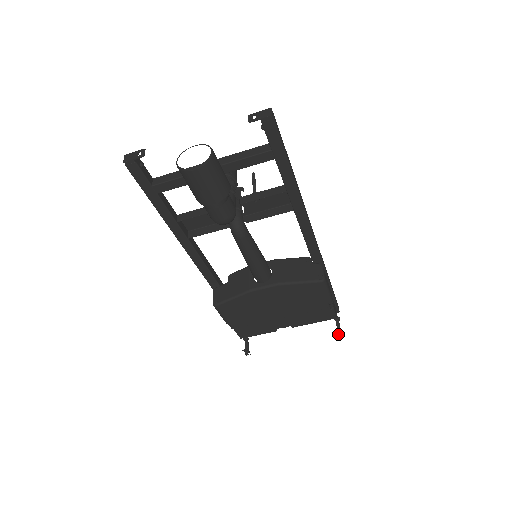
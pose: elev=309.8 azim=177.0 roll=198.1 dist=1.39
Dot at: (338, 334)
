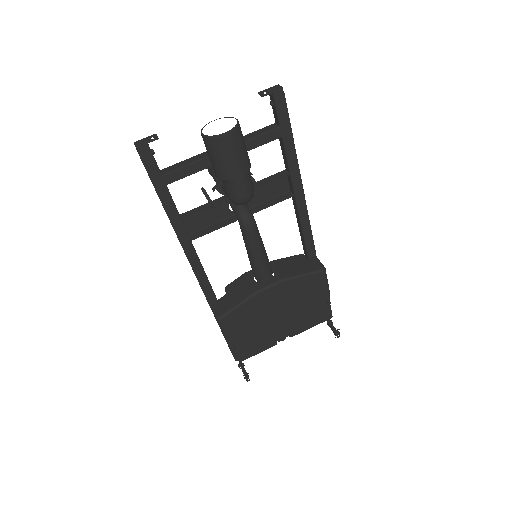
Dot at: (336, 335)
